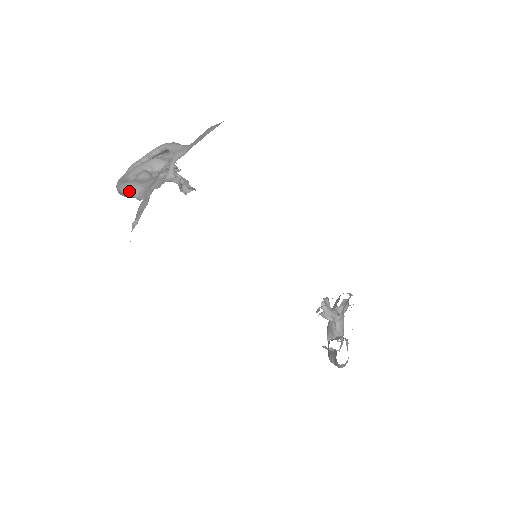
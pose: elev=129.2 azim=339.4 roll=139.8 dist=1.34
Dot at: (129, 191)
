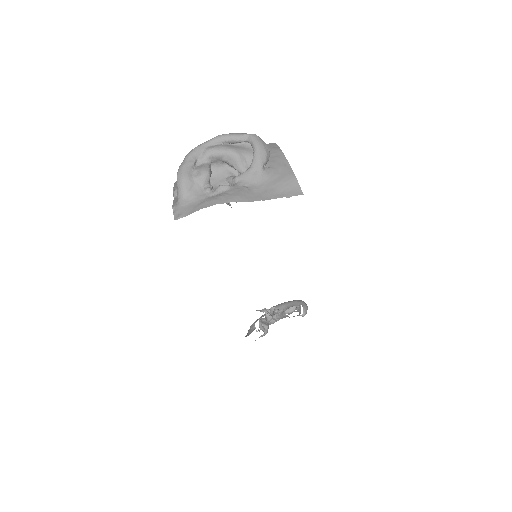
Dot at: (178, 186)
